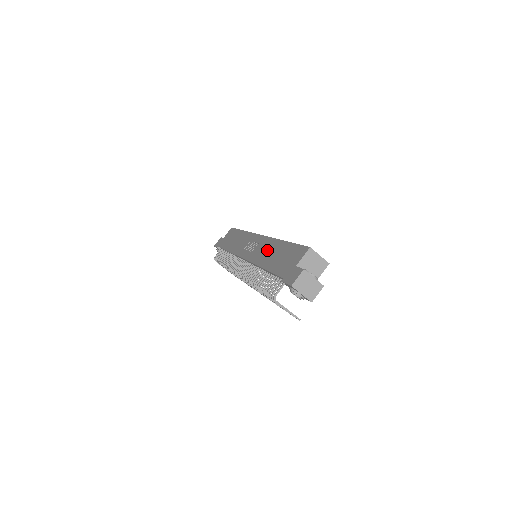
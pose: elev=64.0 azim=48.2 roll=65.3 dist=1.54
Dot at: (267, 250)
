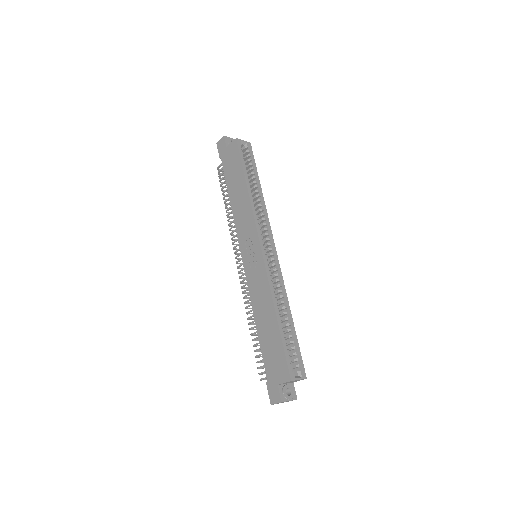
Dot at: (262, 302)
